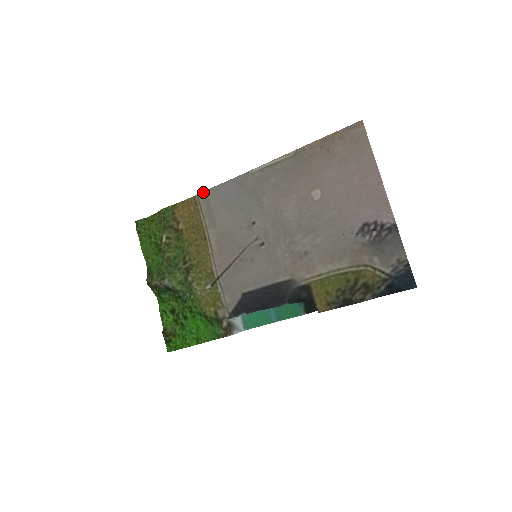
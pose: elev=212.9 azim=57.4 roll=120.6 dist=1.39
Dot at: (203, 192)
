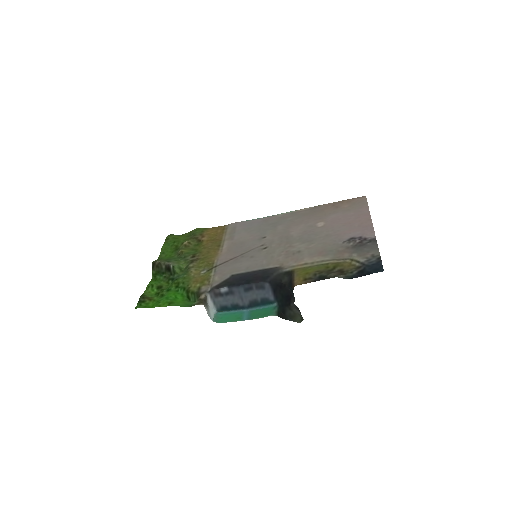
Dot at: (234, 223)
